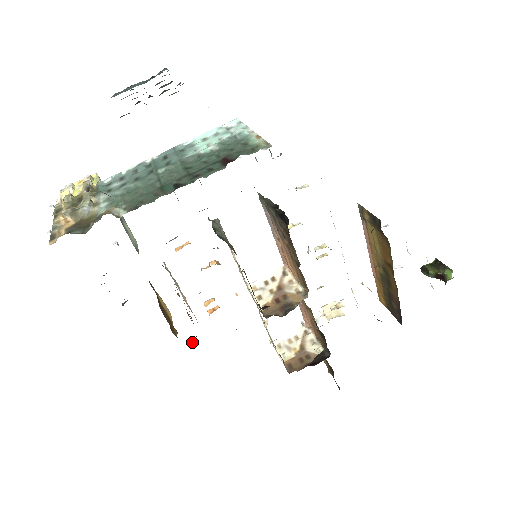
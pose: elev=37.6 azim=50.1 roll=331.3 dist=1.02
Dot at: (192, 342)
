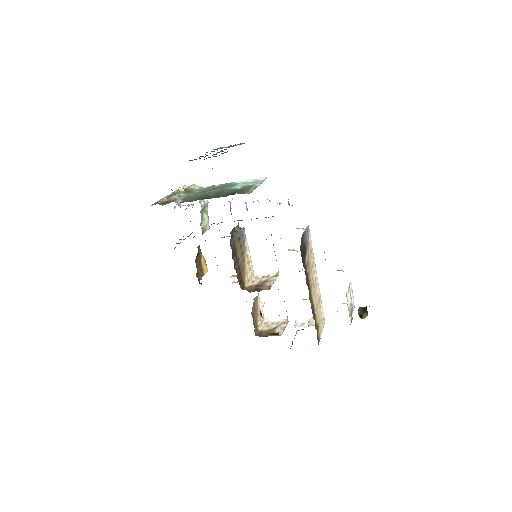
Dot at: occluded
